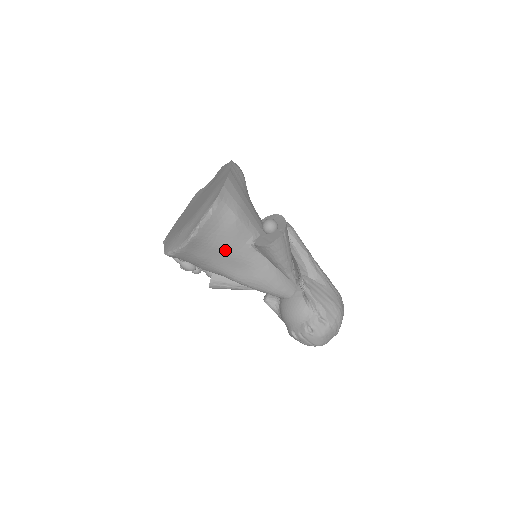
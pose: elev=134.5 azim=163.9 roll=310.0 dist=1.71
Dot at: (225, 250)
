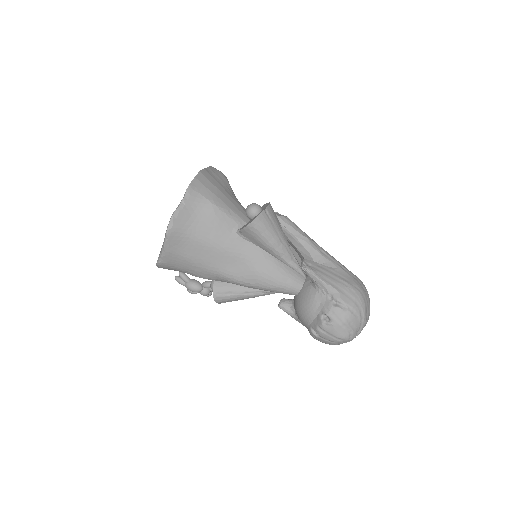
Dot at: (210, 243)
